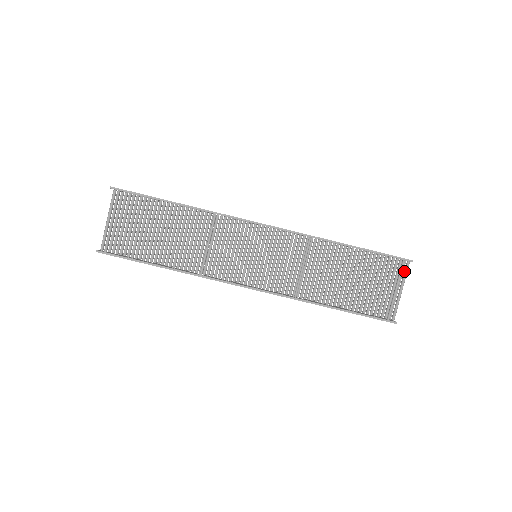
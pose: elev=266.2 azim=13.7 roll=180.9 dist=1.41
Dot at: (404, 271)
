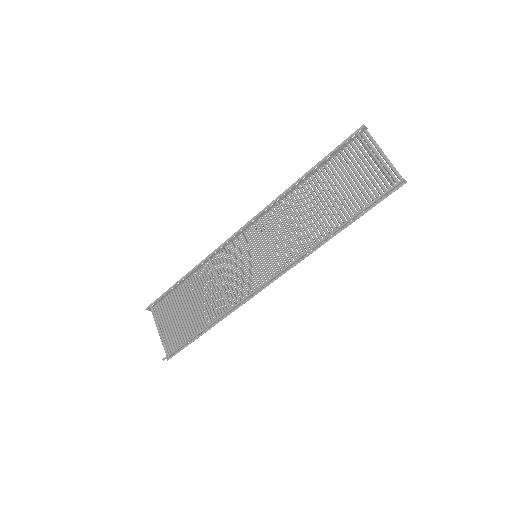
Dot at: occluded
